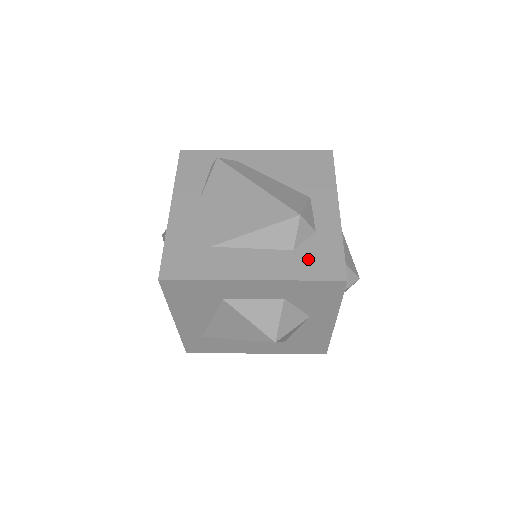
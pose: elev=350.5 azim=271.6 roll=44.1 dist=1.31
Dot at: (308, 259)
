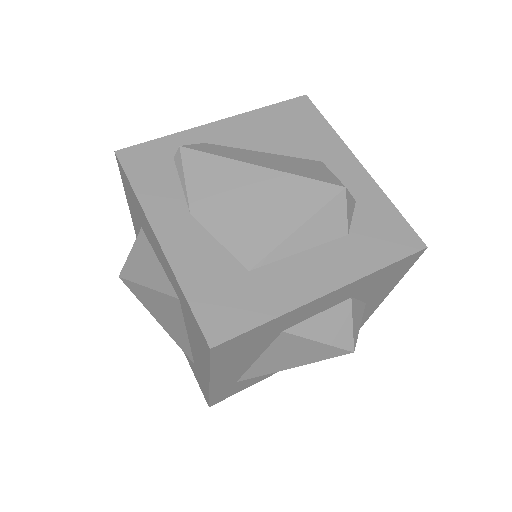
Dot at: (371, 239)
